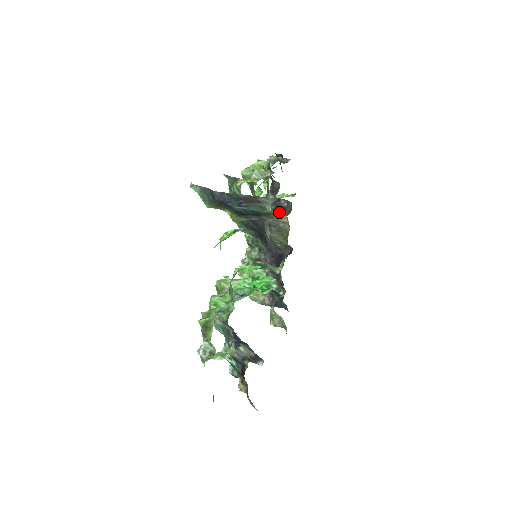
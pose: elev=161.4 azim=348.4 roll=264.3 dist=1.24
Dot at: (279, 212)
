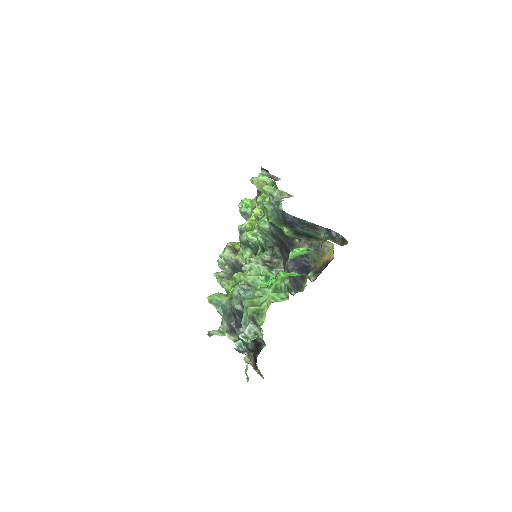
Dot at: (333, 241)
